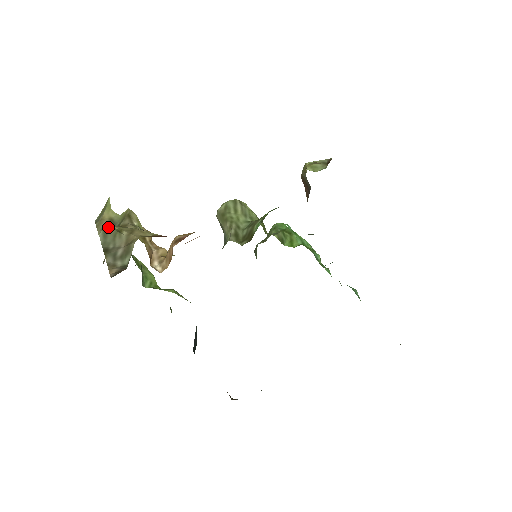
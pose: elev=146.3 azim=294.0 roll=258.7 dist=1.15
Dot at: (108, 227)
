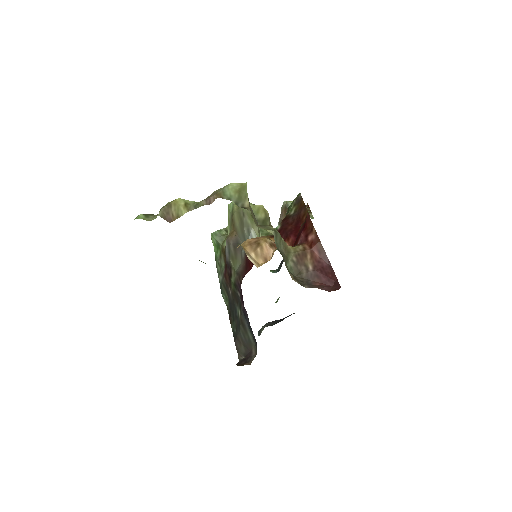
Dot at: (255, 219)
